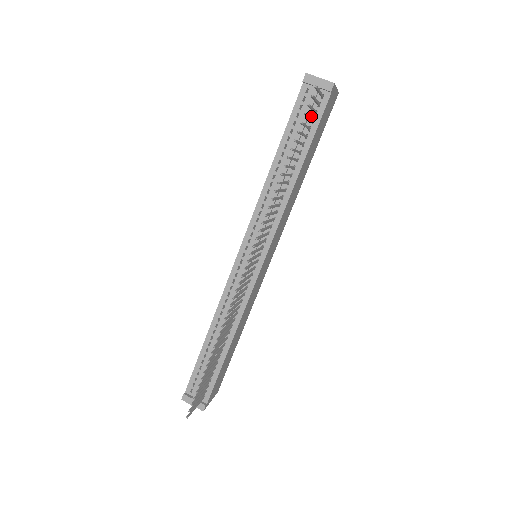
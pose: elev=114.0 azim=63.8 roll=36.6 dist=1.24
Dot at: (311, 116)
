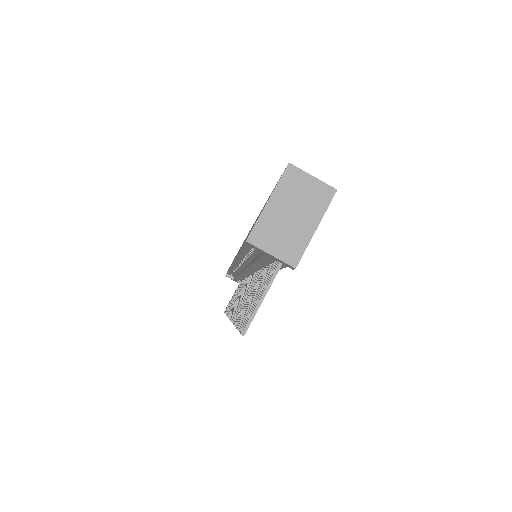
Dot at: occluded
